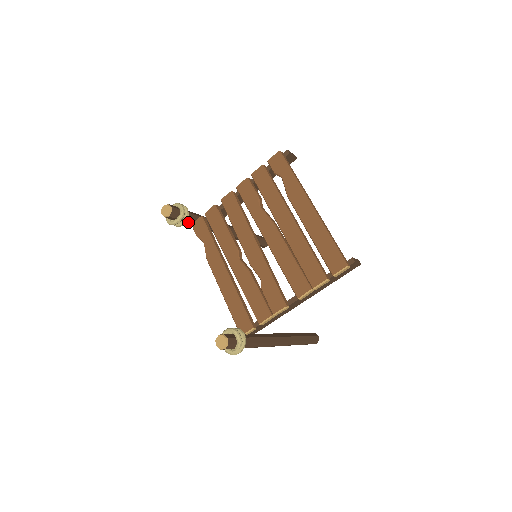
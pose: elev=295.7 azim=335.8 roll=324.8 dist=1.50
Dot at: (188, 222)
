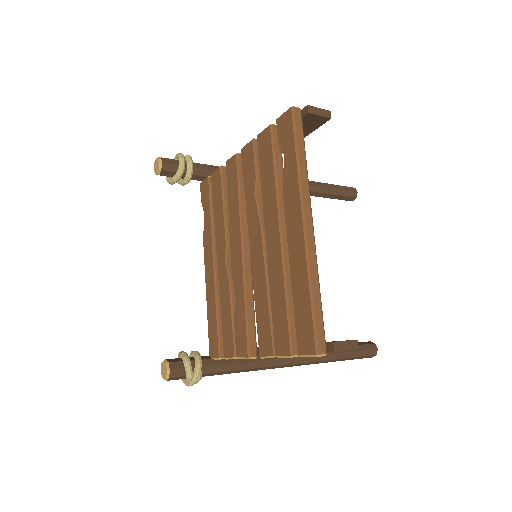
Dot at: occluded
